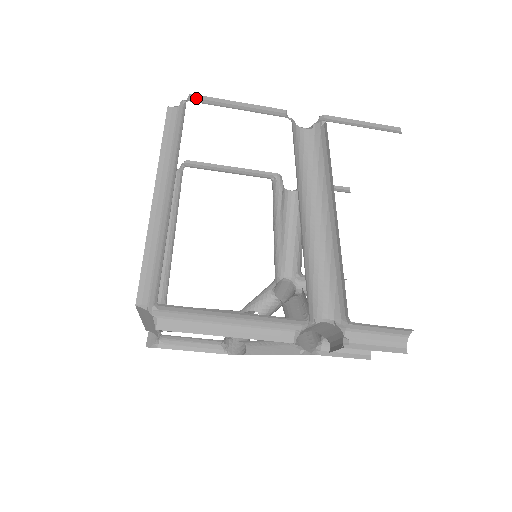
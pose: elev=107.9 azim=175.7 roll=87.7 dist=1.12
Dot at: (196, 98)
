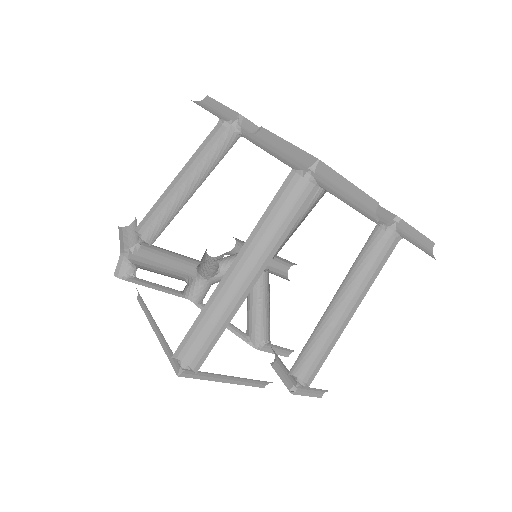
Dot at: (322, 168)
